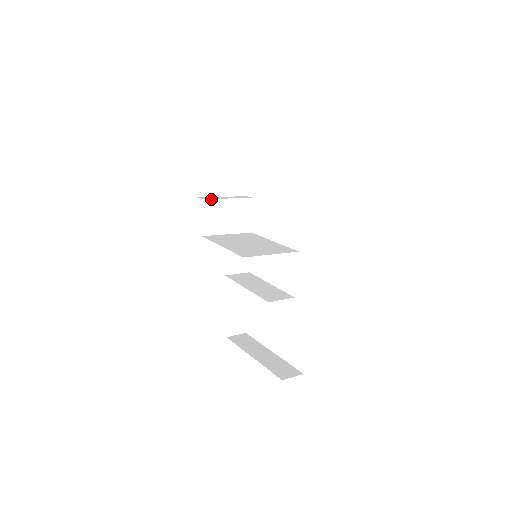
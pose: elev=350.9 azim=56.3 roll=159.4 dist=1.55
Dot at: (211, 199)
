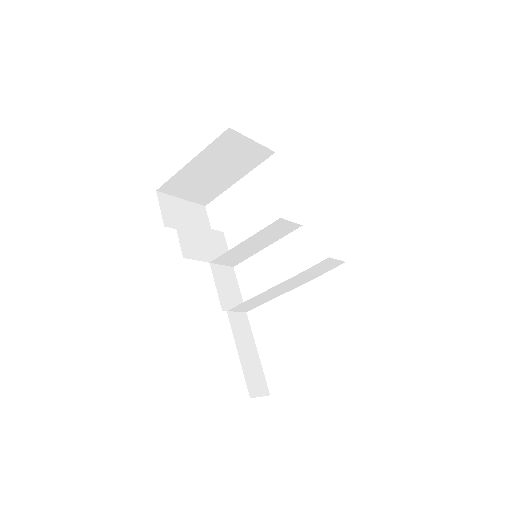
Dot at: (182, 222)
